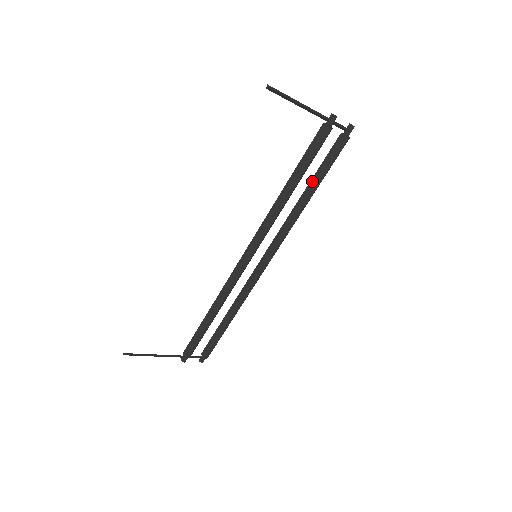
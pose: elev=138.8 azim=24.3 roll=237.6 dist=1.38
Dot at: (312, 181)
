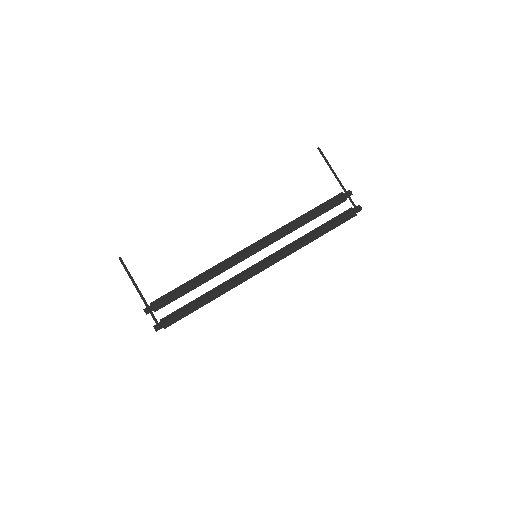
Dot at: (320, 226)
